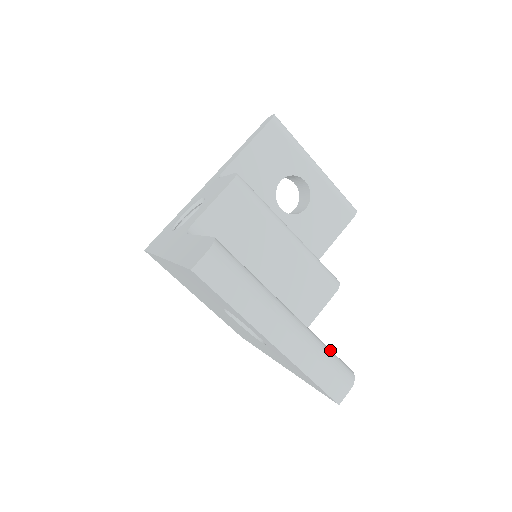
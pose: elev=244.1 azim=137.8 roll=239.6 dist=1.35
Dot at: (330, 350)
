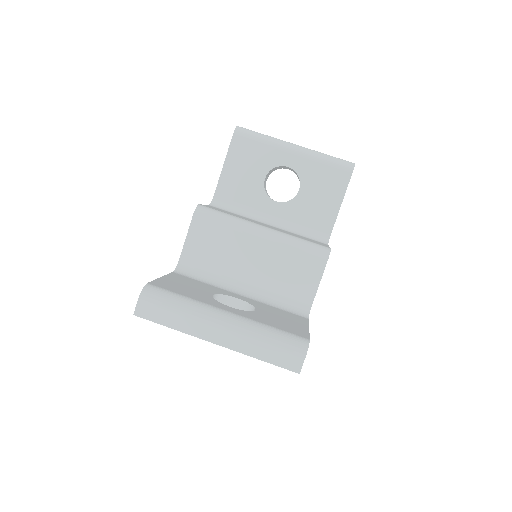
Dot at: (277, 331)
